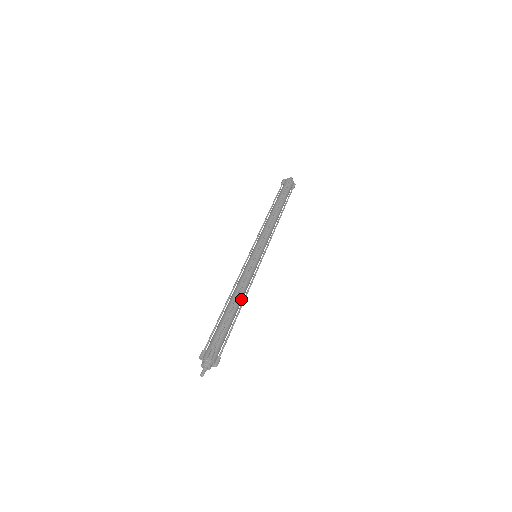
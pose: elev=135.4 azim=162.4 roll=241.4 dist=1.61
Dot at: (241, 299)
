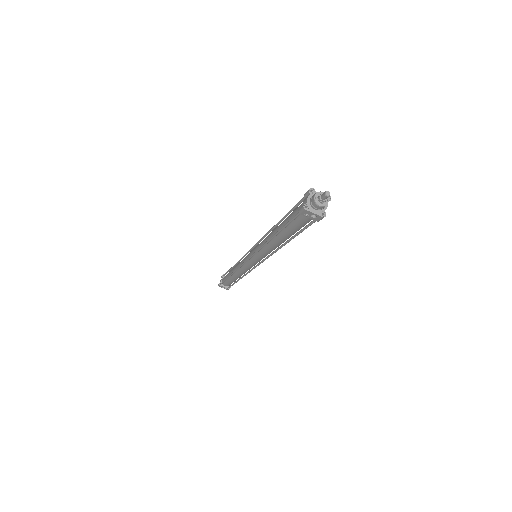
Dot at: occluded
